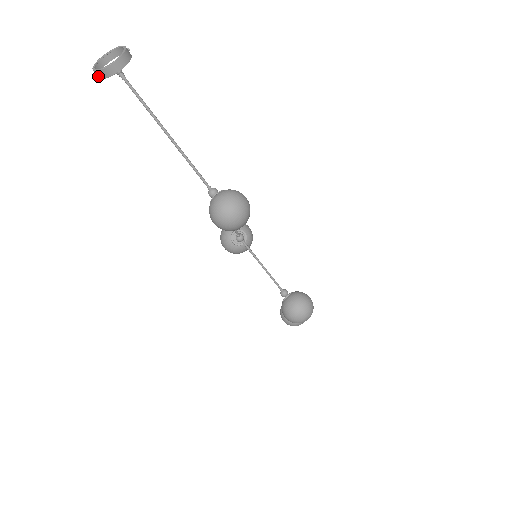
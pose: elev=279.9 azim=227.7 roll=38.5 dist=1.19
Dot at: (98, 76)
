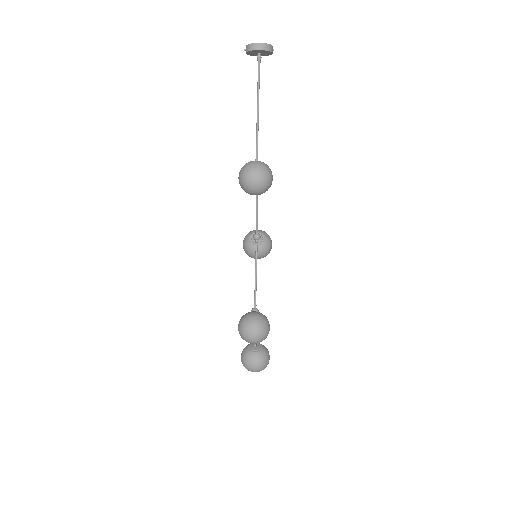
Dot at: (246, 50)
